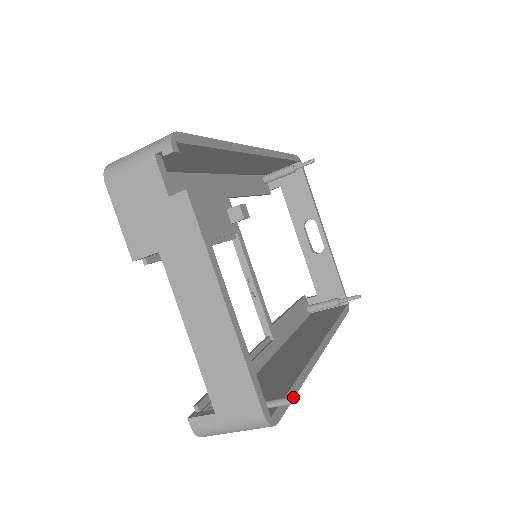
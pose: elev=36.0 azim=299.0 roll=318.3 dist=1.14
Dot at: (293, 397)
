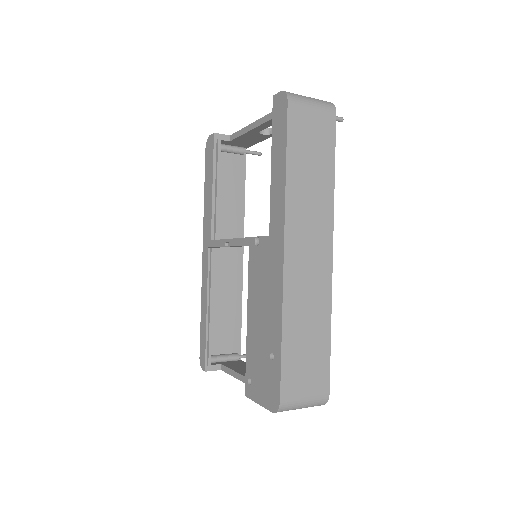
Dot at: occluded
